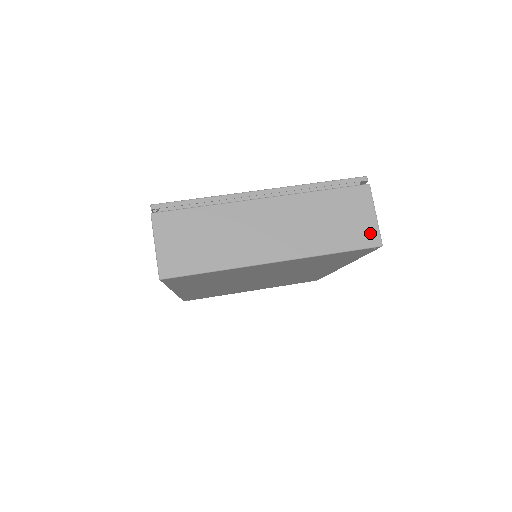
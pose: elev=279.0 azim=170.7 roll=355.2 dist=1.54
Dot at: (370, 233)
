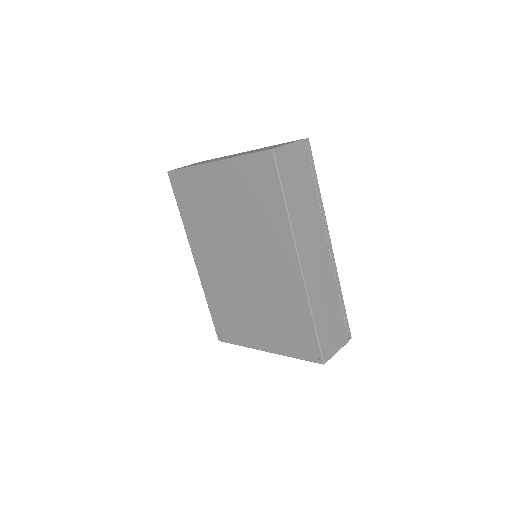
Dot at: occluded
